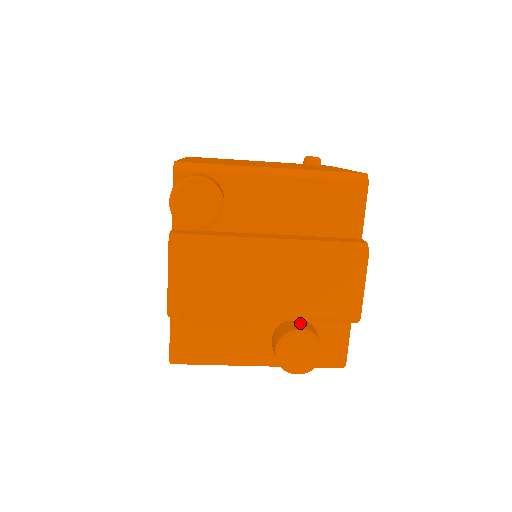
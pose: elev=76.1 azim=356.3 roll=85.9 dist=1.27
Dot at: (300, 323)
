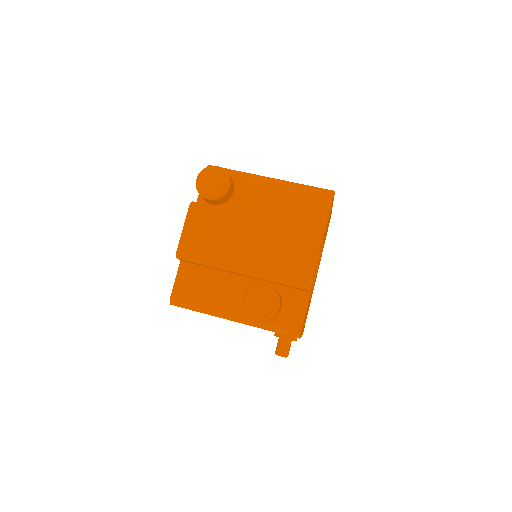
Dot at: occluded
